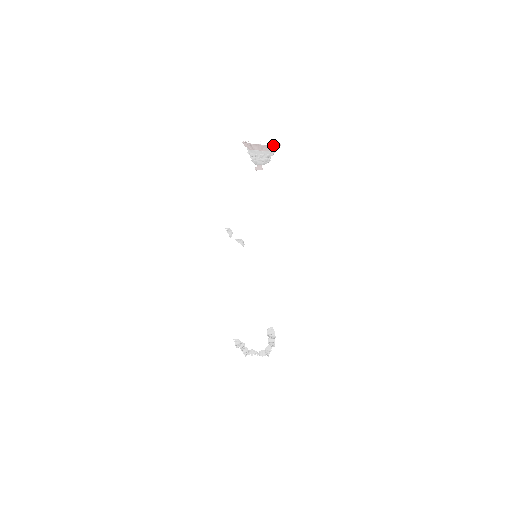
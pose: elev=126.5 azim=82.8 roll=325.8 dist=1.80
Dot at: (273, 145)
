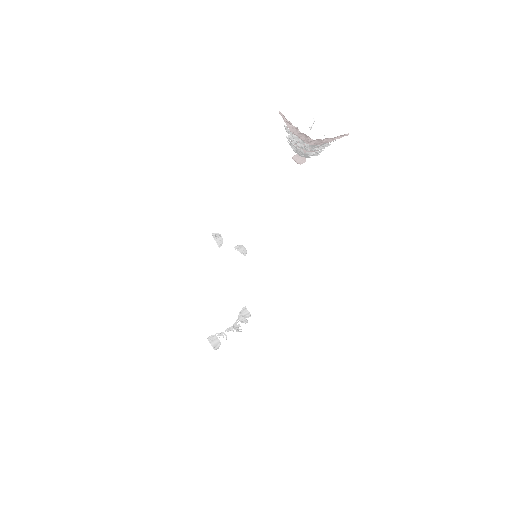
Dot at: (348, 133)
